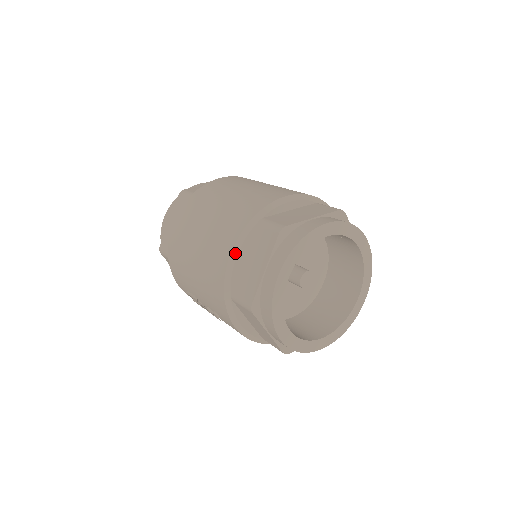
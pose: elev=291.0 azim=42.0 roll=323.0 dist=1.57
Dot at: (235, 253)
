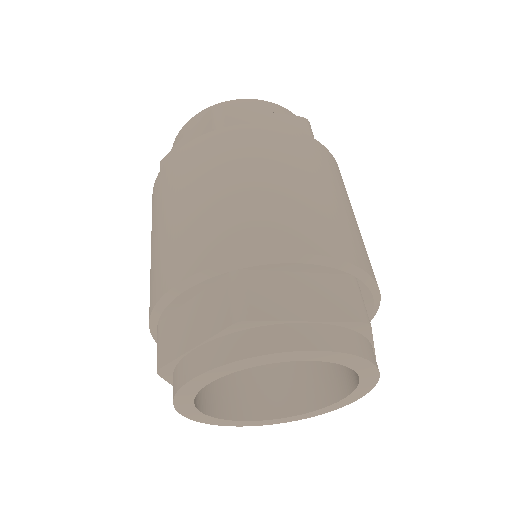
Dot at: (179, 290)
